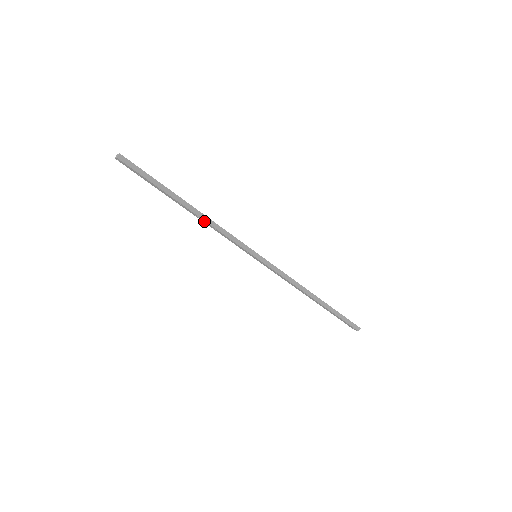
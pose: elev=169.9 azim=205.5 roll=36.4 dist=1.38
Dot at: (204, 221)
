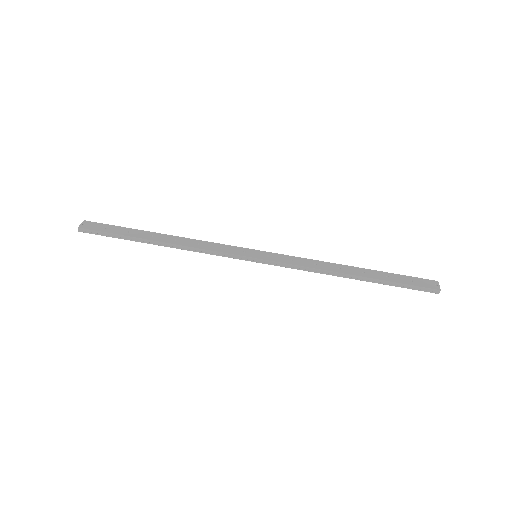
Dot at: (183, 246)
